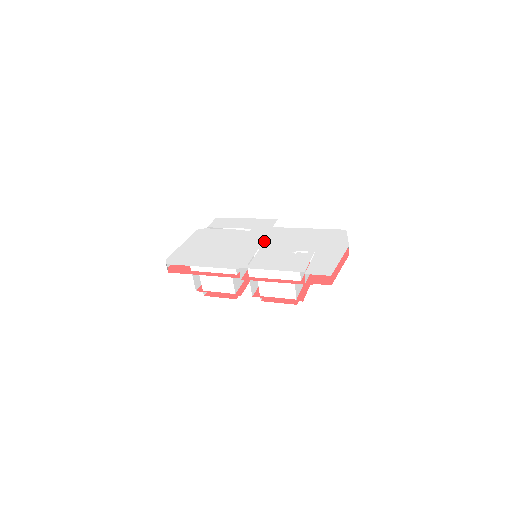
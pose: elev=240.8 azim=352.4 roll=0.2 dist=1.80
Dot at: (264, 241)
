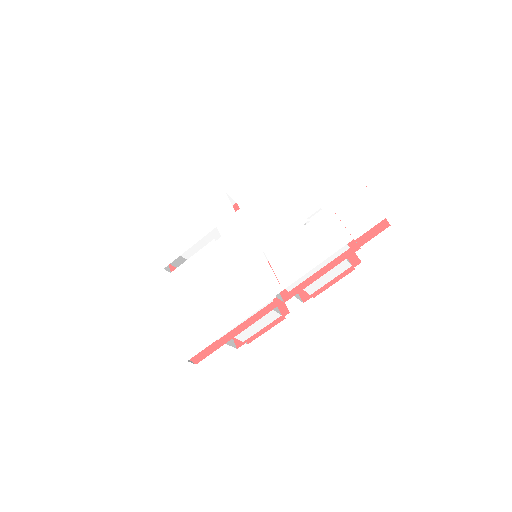
Dot at: (254, 236)
